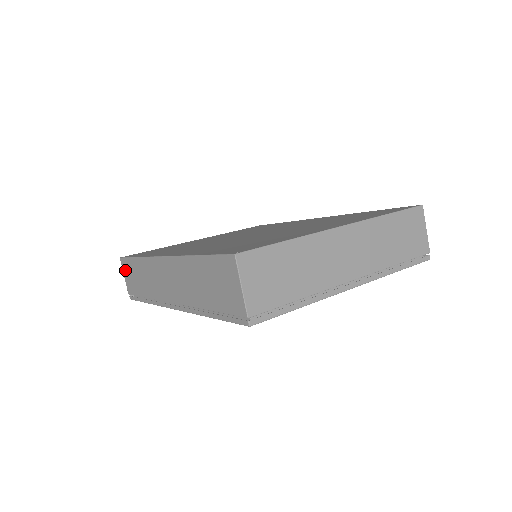
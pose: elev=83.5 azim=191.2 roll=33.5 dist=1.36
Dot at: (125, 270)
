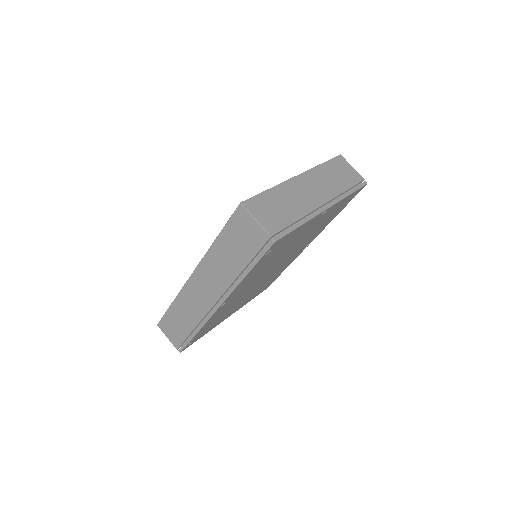
Dot at: (166, 330)
